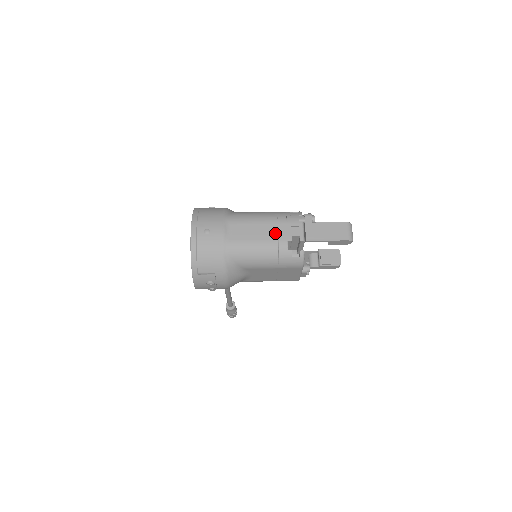
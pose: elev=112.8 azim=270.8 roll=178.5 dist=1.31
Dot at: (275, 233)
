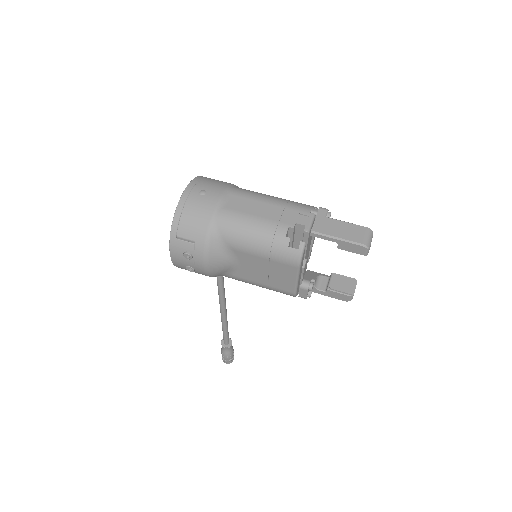
Dot at: (278, 215)
